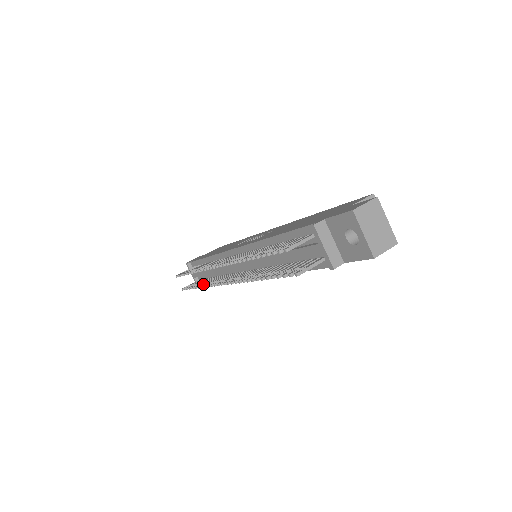
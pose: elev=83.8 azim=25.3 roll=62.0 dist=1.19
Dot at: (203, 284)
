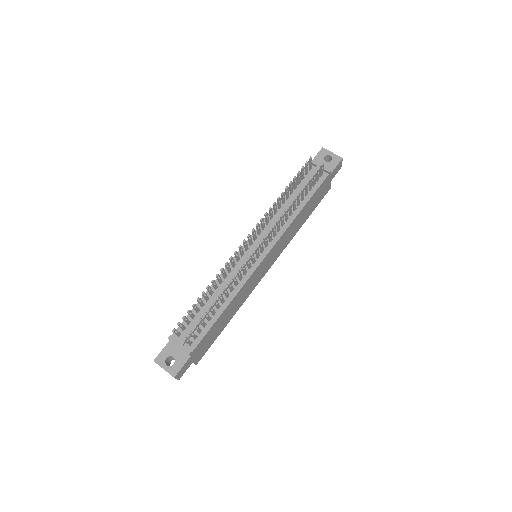
Dot at: (223, 291)
